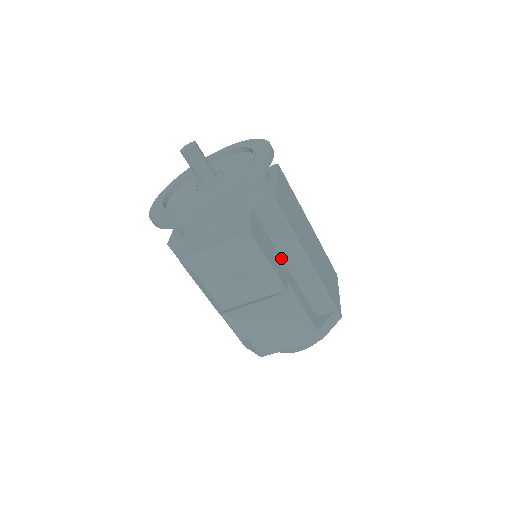
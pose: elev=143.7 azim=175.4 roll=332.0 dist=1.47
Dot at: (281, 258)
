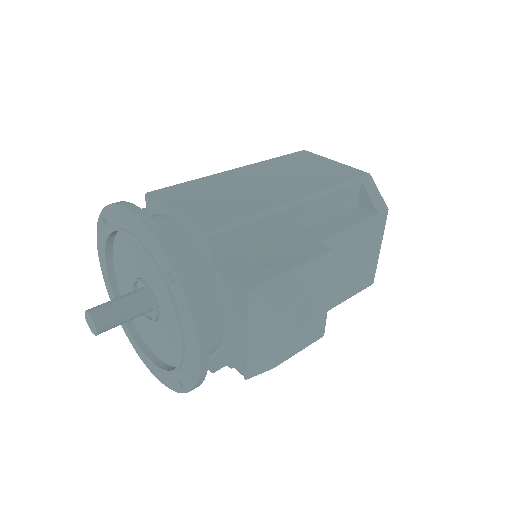
Dot at: (281, 238)
